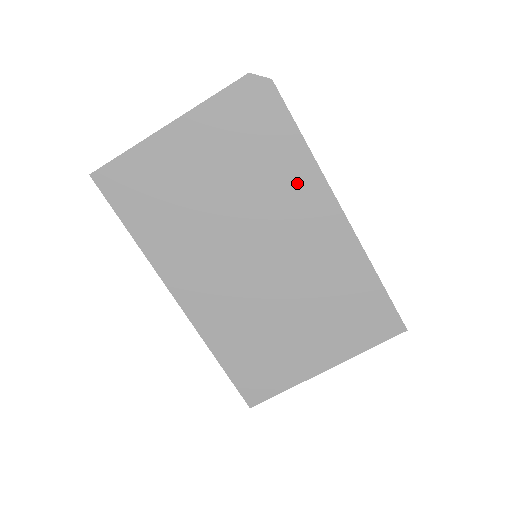
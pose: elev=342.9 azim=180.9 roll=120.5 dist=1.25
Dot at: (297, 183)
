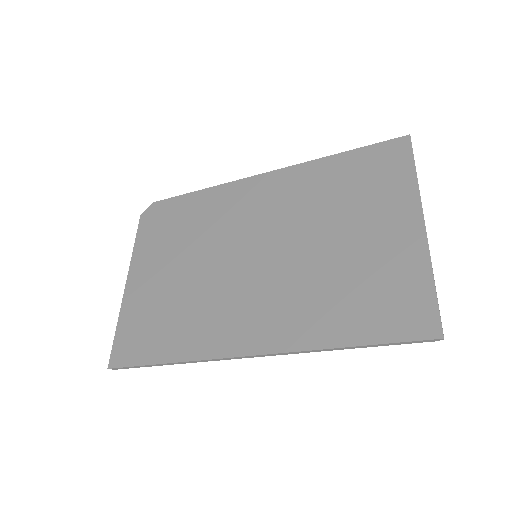
Dot at: (221, 203)
